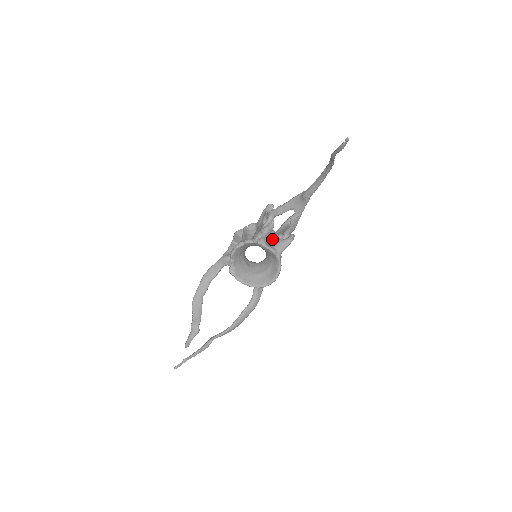
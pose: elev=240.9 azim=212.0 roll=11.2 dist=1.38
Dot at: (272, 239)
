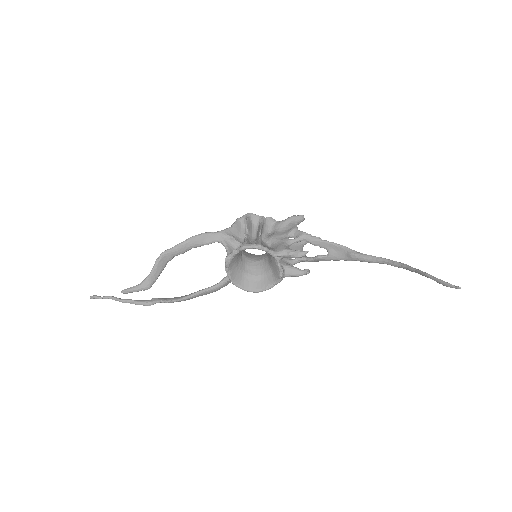
Dot at: occluded
